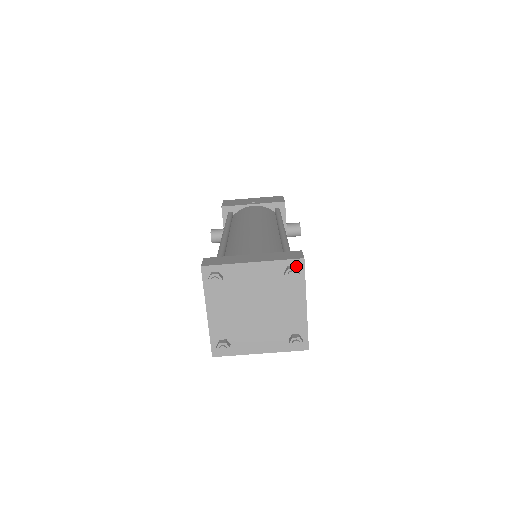
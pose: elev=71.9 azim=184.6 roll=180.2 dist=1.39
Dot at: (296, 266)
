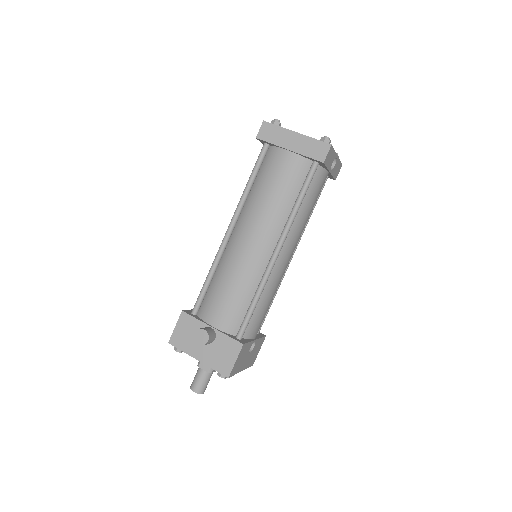
Dot at: occluded
